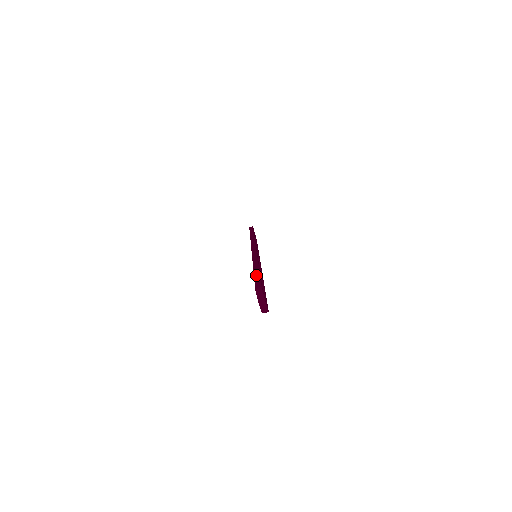
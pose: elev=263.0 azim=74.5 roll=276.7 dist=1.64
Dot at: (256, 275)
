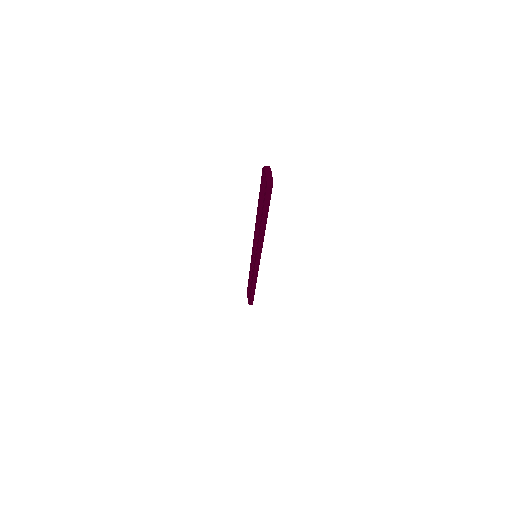
Dot at: occluded
